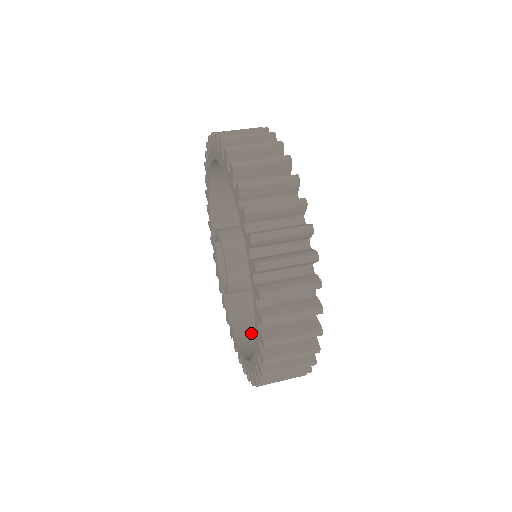
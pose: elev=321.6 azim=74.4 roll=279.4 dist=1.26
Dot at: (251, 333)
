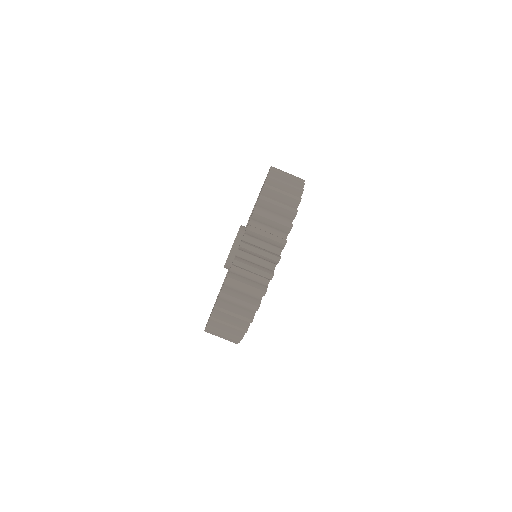
Dot at: occluded
